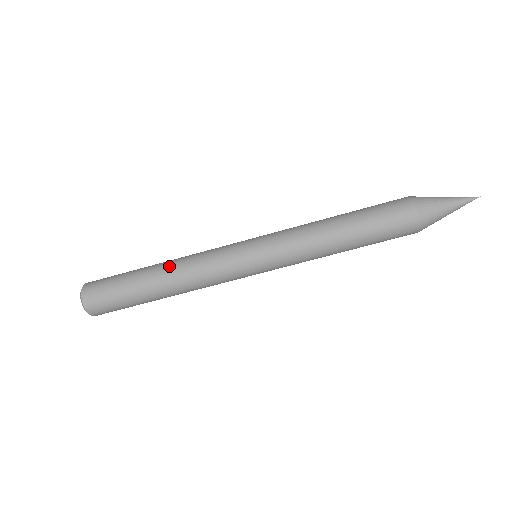
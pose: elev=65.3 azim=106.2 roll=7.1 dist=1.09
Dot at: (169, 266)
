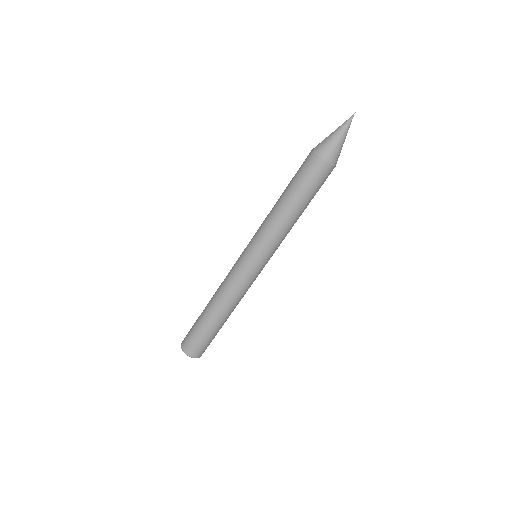
Dot at: occluded
